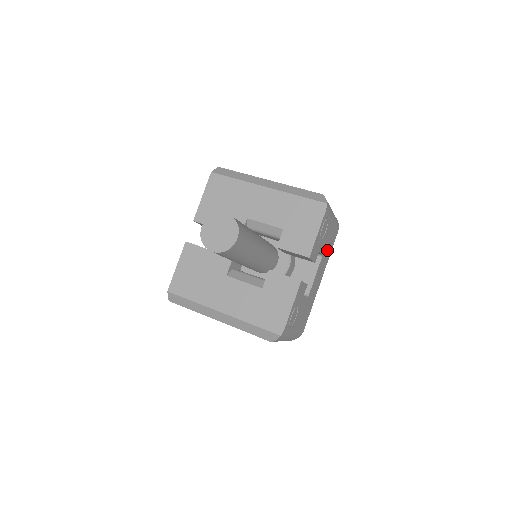
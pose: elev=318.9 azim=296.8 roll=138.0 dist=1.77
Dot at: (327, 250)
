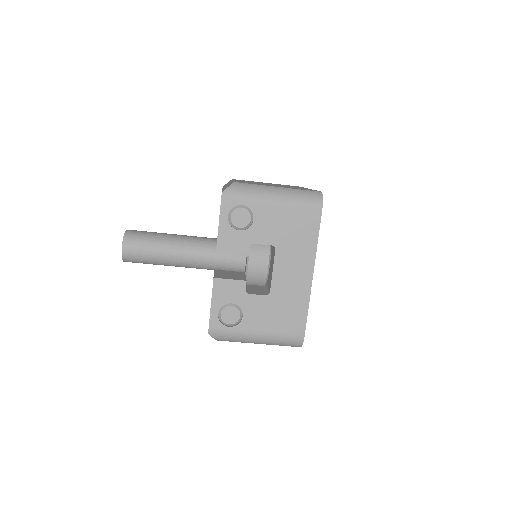
Dot at: (294, 238)
